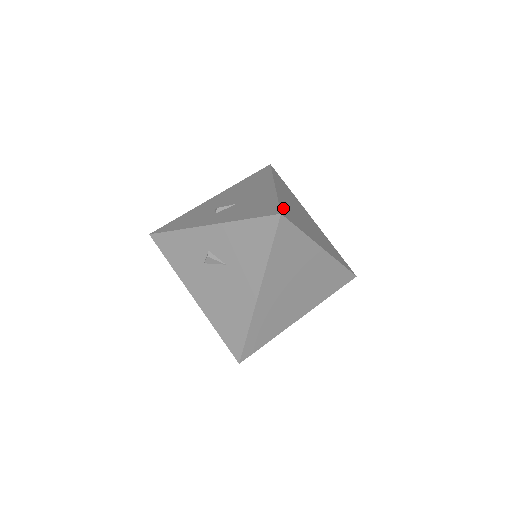
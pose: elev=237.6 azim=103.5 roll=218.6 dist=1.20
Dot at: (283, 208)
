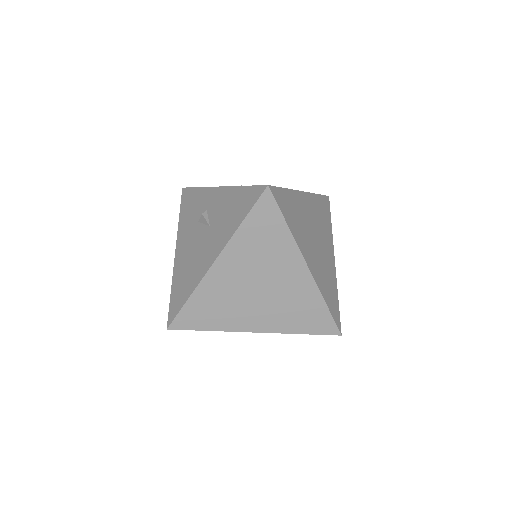
Dot at: (283, 194)
